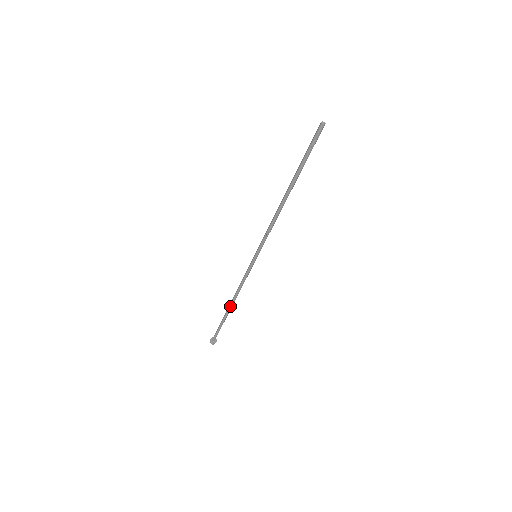
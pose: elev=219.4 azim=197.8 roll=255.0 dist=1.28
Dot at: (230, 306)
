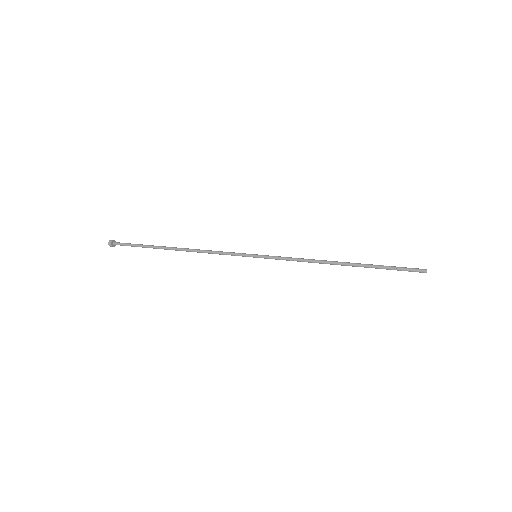
Dot at: (176, 249)
